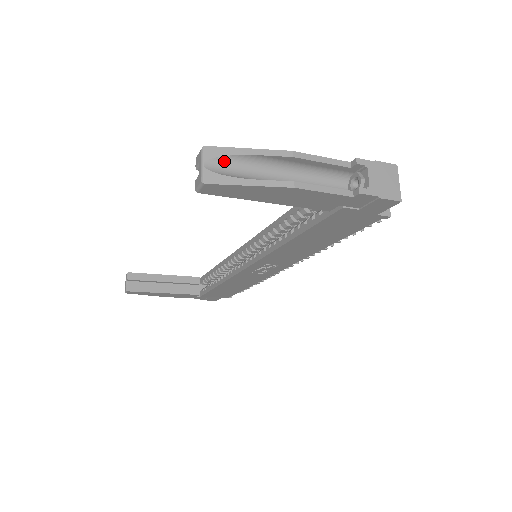
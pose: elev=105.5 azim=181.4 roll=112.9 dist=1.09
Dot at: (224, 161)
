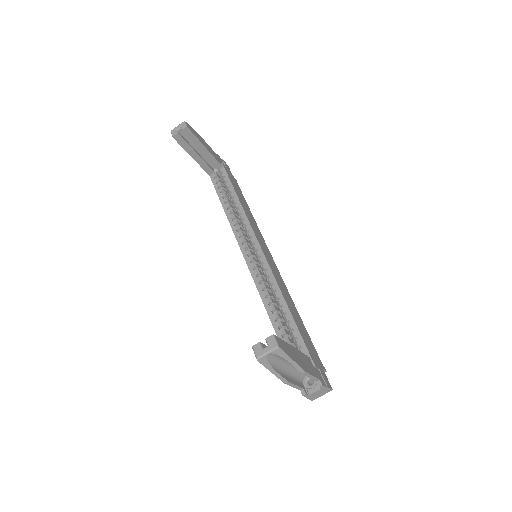
Dot at: (278, 356)
